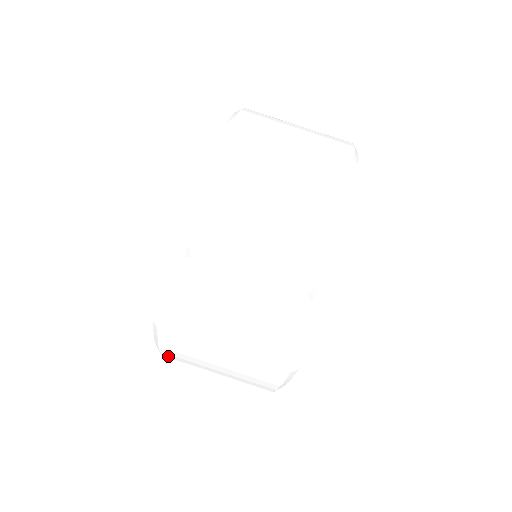
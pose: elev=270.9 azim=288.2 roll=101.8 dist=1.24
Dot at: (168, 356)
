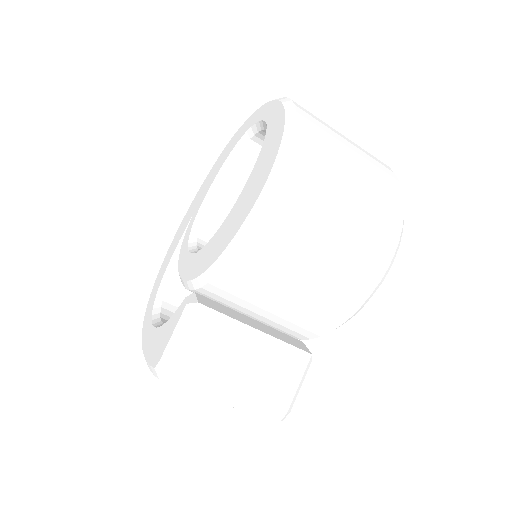
Dot at: occluded
